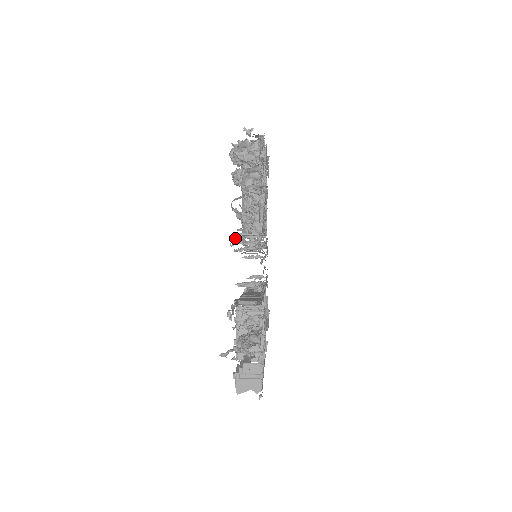
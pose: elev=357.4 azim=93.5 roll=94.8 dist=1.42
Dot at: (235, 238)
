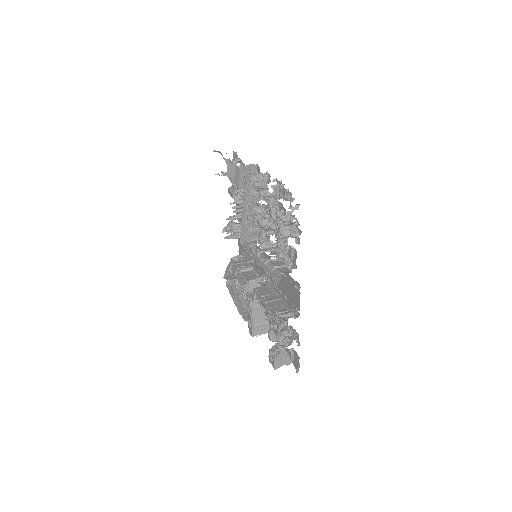
Dot at: (276, 274)
